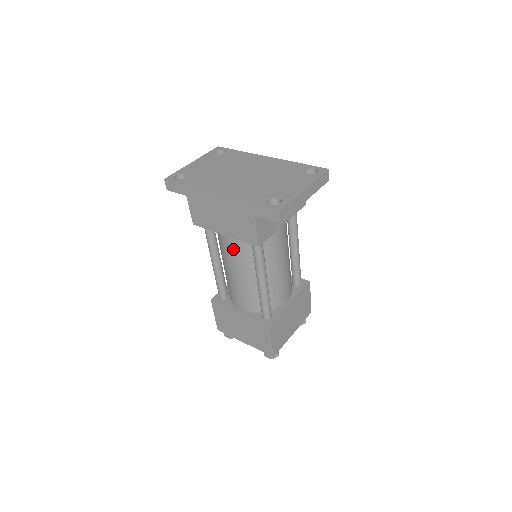
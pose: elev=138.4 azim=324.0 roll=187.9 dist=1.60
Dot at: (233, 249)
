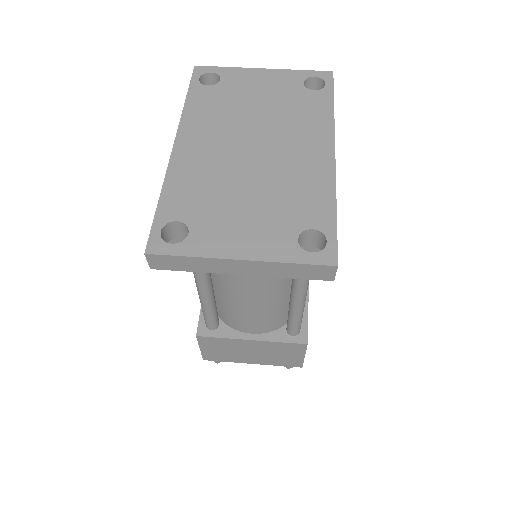
Dot at: occluded
